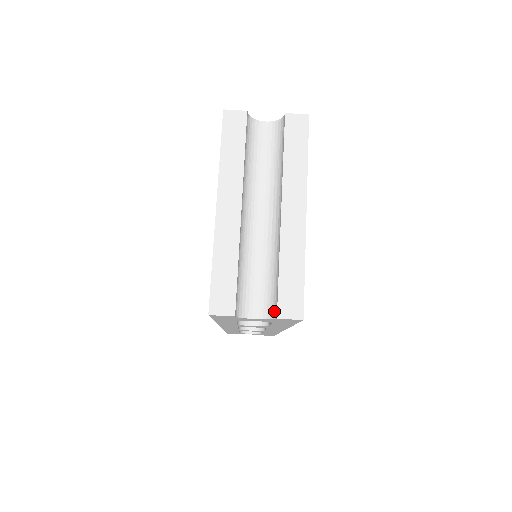
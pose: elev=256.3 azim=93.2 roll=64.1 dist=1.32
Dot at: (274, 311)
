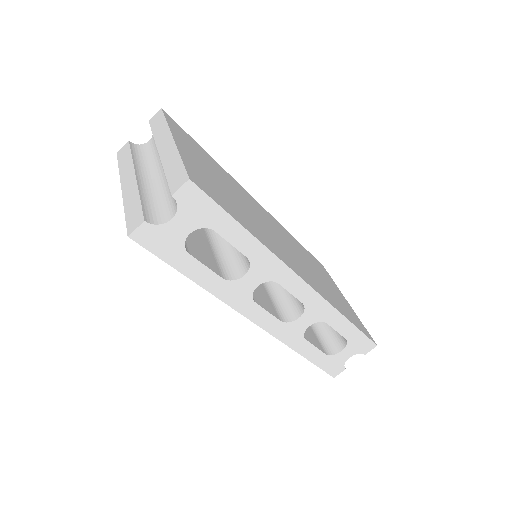
Dot at: (174, 198)
